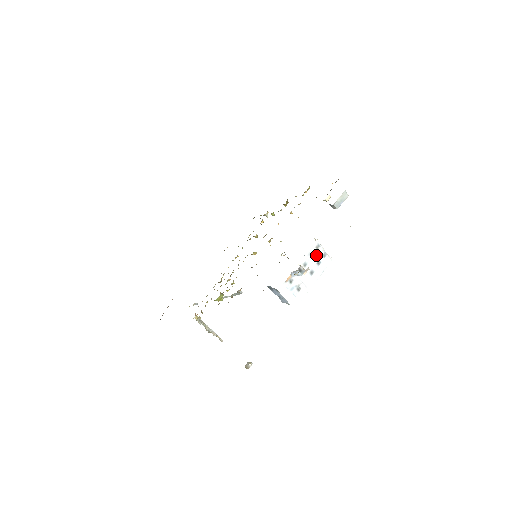
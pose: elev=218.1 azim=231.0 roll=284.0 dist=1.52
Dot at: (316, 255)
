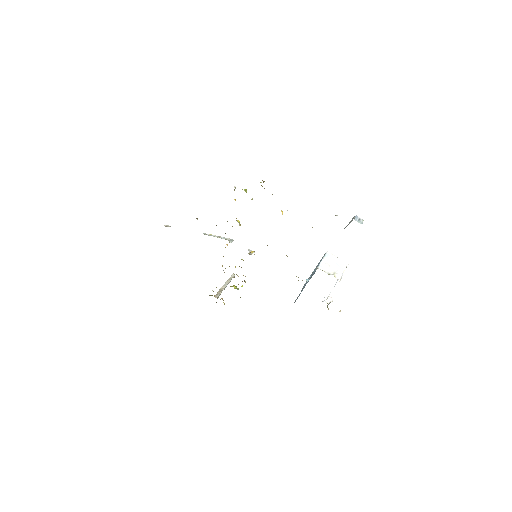
Dot at: occluded
